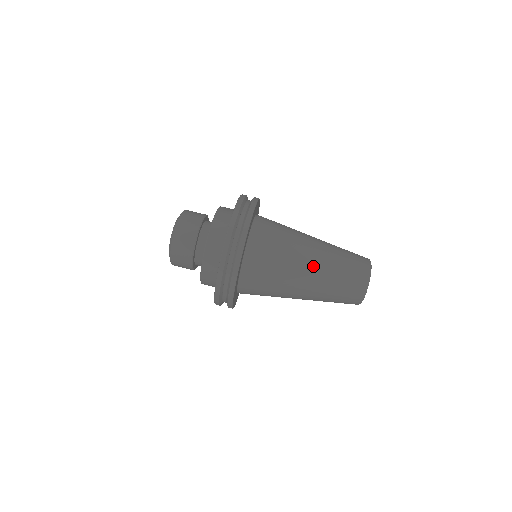
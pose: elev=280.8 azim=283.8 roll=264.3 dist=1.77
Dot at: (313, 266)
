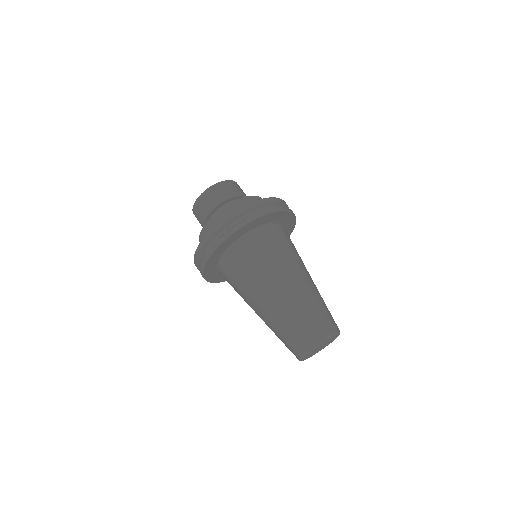
Dot at: (275, 298)
